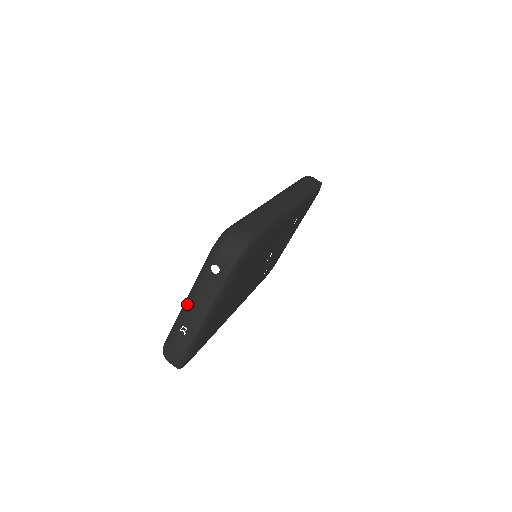
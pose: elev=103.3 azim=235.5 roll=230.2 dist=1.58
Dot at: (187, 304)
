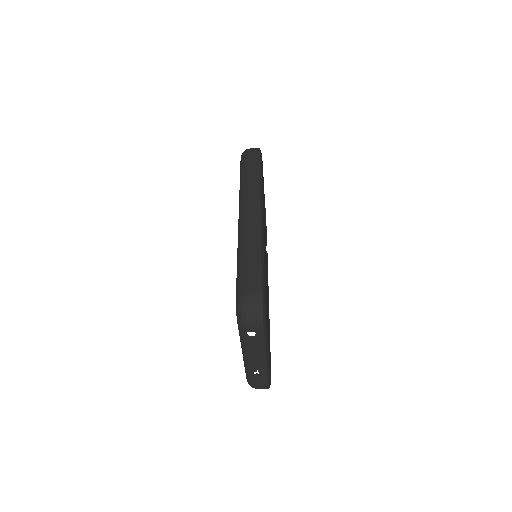
Dot at: (246, 358)
